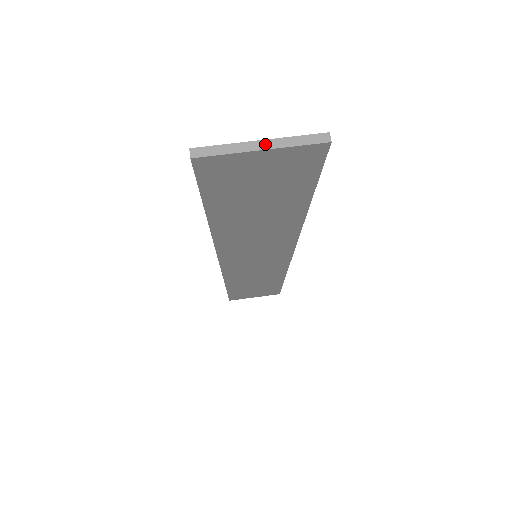
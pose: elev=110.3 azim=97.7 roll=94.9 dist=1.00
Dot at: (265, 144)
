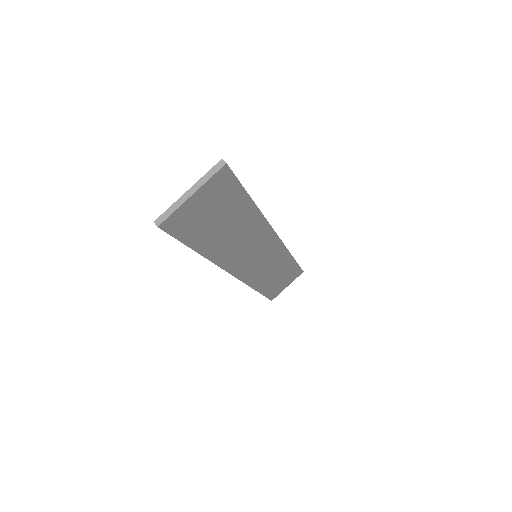
Dot at: (192, 190)
